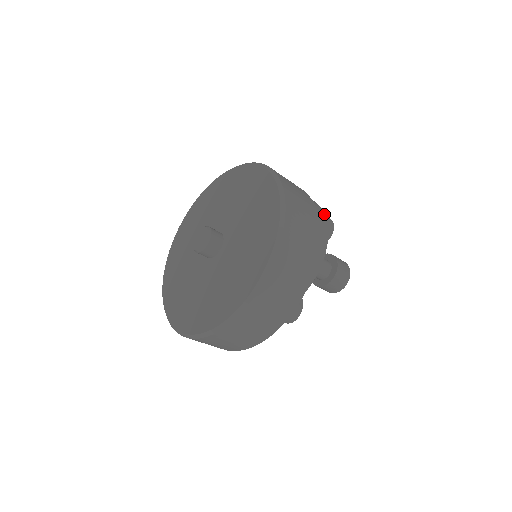
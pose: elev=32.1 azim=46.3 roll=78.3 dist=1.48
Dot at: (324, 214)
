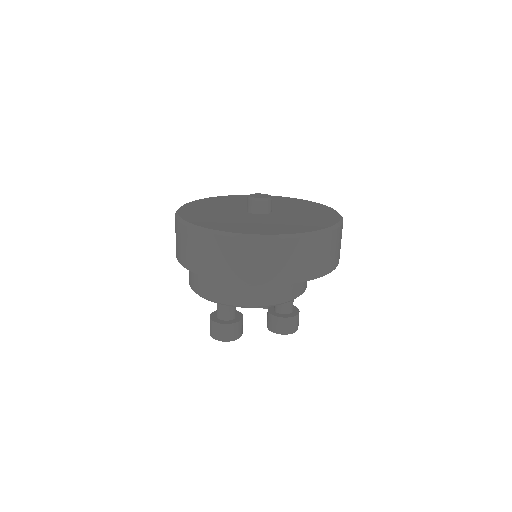
Dot at: occluded
